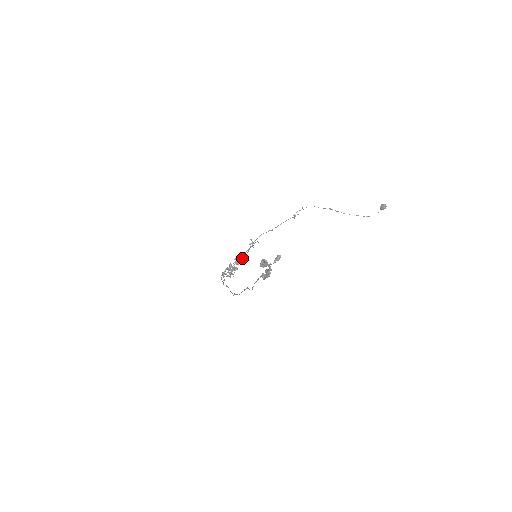
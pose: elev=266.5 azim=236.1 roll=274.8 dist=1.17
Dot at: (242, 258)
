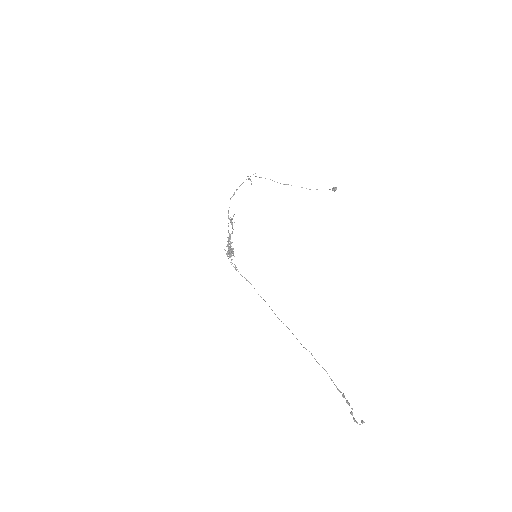
Dot at: occluded
